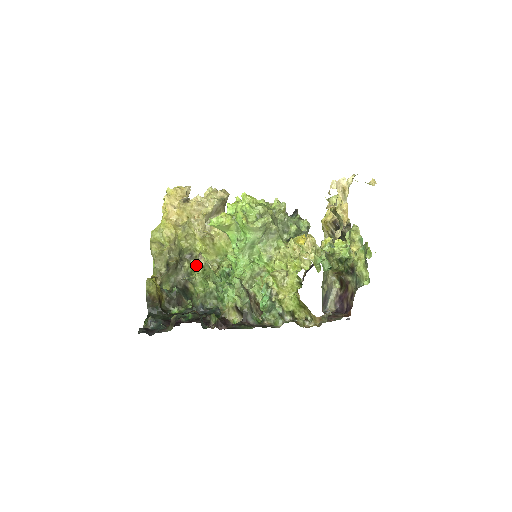
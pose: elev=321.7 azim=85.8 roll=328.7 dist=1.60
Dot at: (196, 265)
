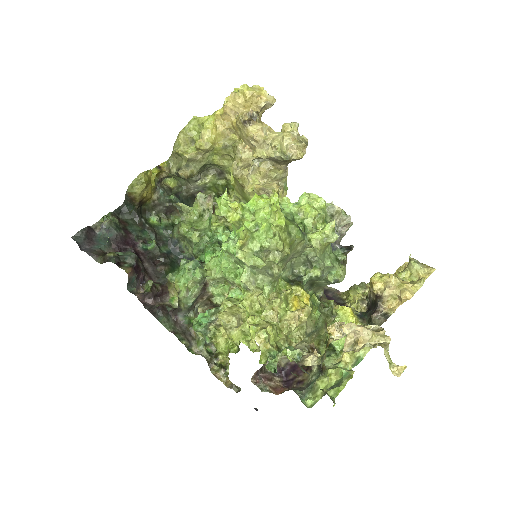
Dot at: (199, 203)
